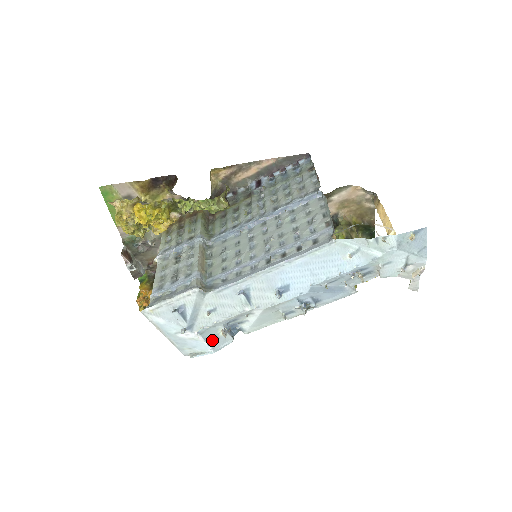
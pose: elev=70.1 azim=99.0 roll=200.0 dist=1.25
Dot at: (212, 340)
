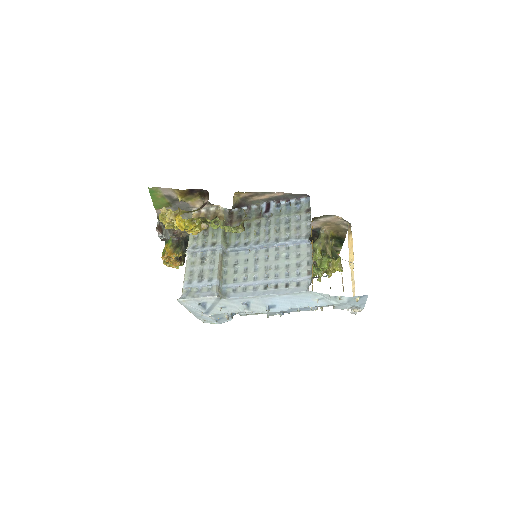
Dot at: (219, 319)
